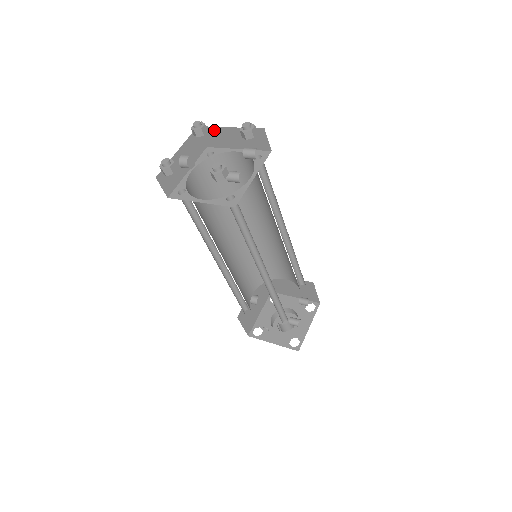
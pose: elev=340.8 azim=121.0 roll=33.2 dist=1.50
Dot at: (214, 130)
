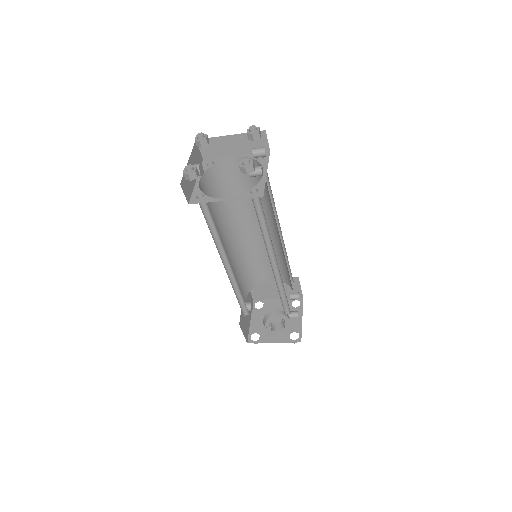
Dot at: (213, 141)
